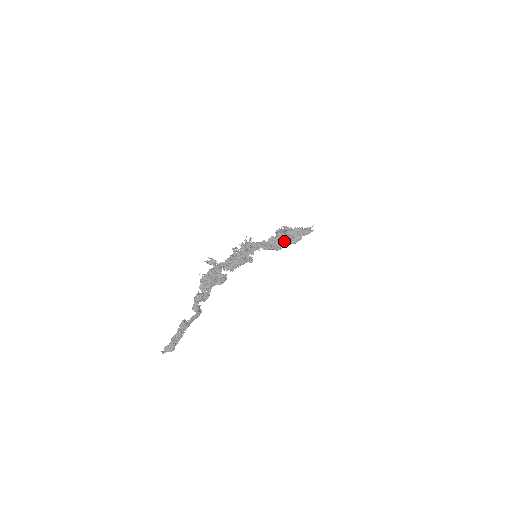
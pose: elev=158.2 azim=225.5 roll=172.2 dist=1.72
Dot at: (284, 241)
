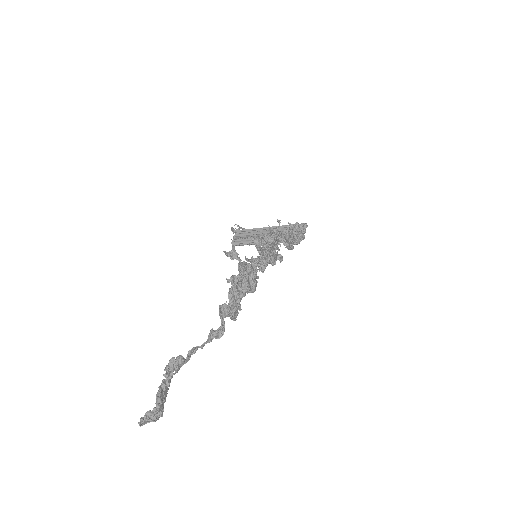
Dot at: (294, 238)
